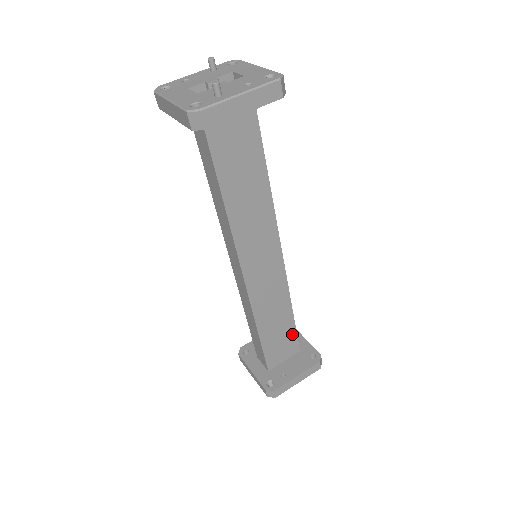
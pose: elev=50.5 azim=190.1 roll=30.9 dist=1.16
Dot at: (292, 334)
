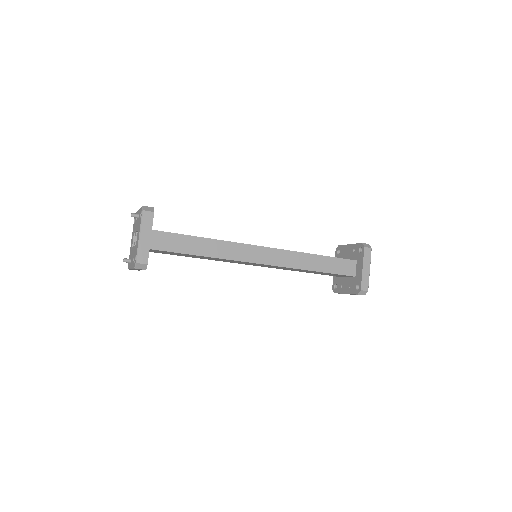
Dot at: (333, 274)
